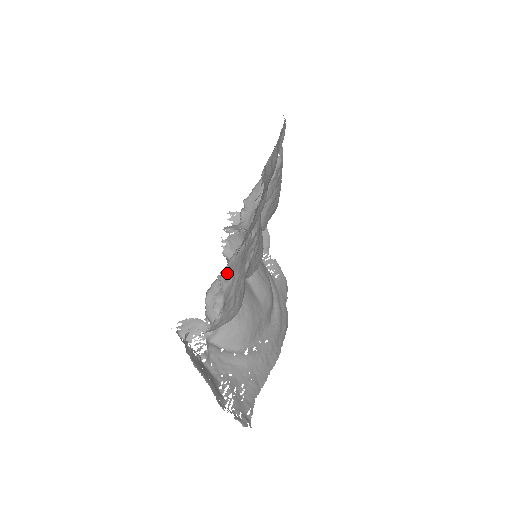
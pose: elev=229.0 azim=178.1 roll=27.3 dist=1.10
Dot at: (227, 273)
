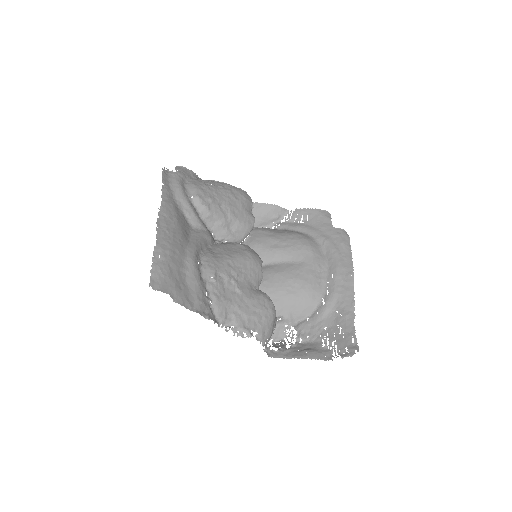
Dot at: (224, 319)
